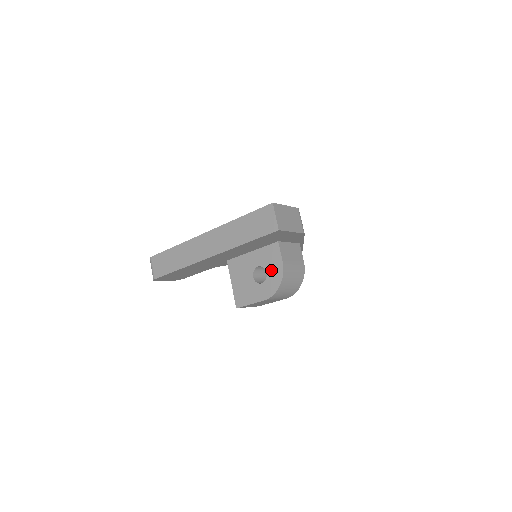
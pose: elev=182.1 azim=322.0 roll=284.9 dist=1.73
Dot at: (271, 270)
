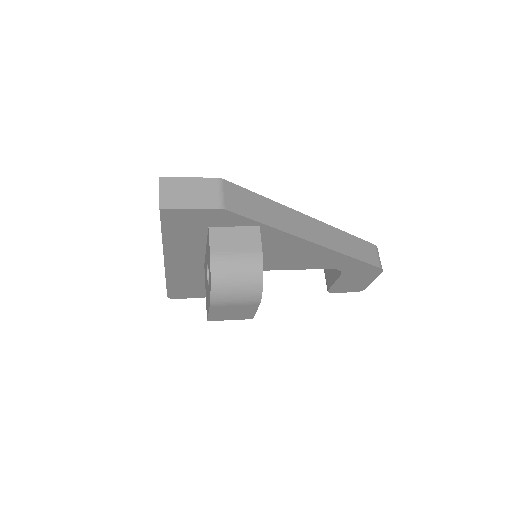
Dot at: (209, 266)
